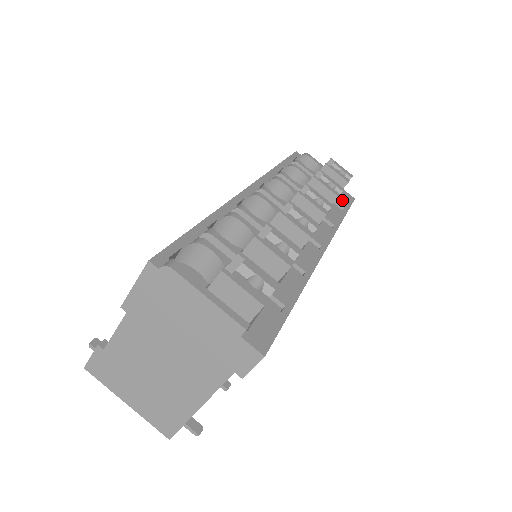
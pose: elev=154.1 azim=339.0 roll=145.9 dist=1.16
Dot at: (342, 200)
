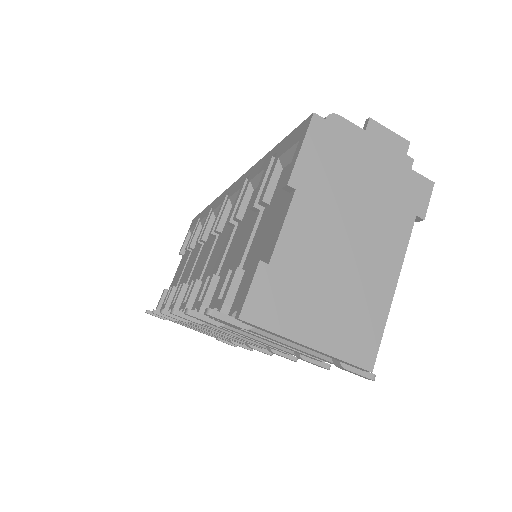
Dot at: occluded
